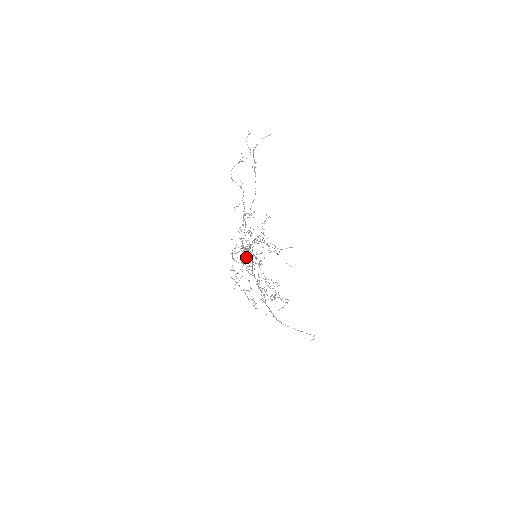
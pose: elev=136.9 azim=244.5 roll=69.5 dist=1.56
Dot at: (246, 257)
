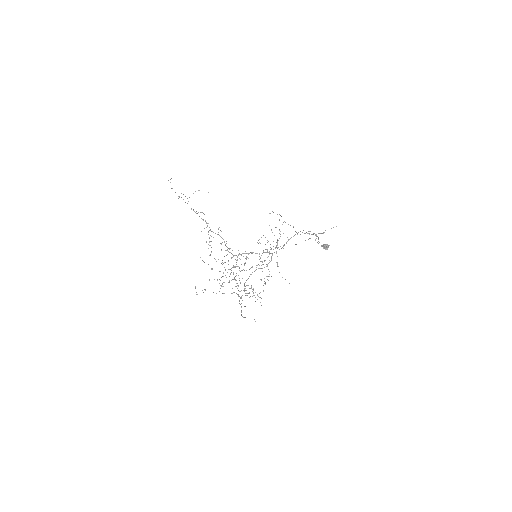
Dot at: occluded
